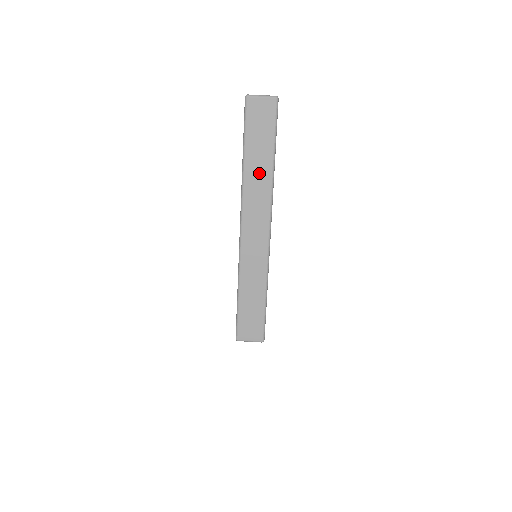
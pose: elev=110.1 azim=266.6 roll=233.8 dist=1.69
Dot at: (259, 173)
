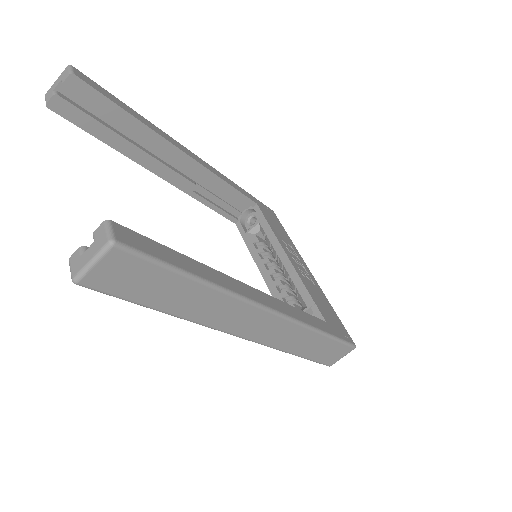
Dot at: (200, 303)
